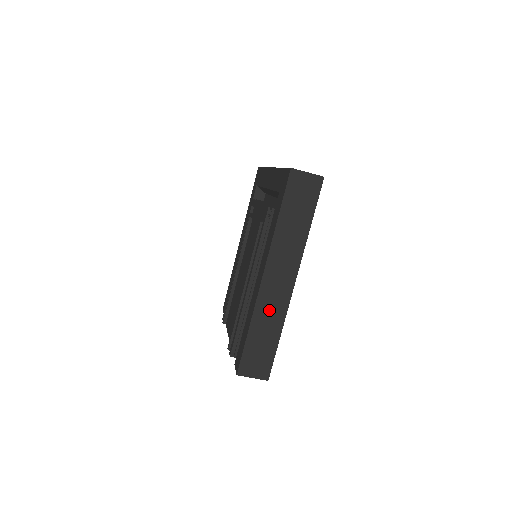
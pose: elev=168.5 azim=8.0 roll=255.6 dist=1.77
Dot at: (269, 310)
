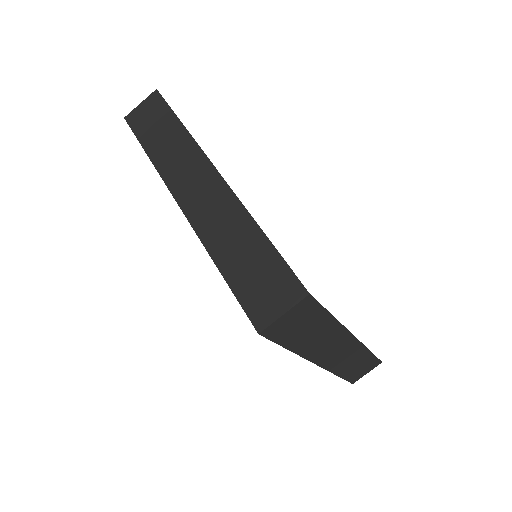
Dot at: (346, 361)
